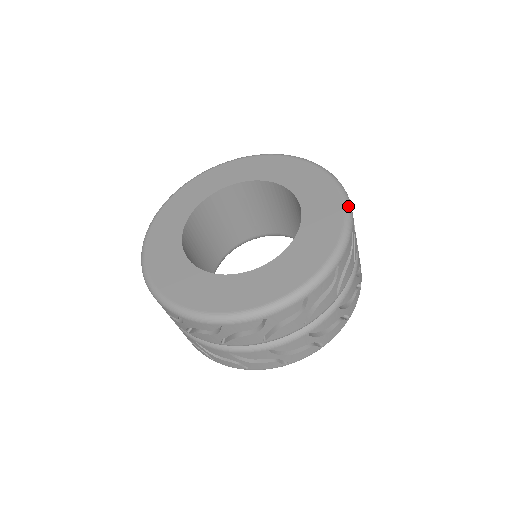
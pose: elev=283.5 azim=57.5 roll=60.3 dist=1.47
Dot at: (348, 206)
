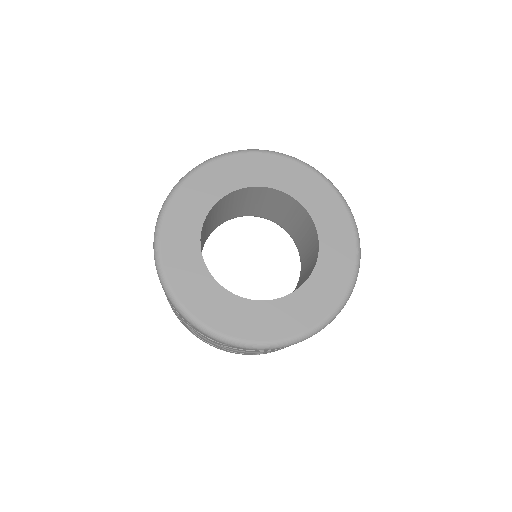
Dot at: (329, 321)
